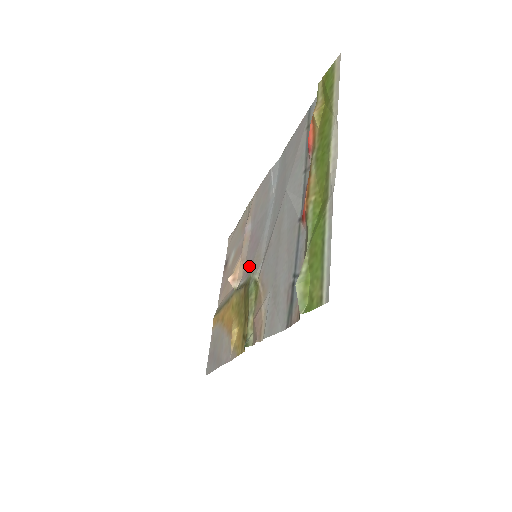
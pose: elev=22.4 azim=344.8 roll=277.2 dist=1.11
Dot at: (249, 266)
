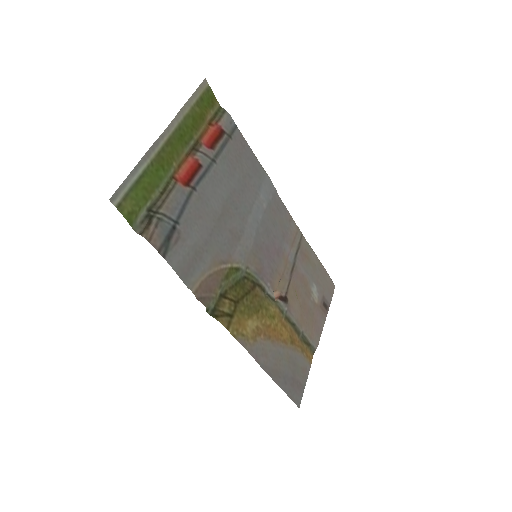
Dot at: (264, 270)
